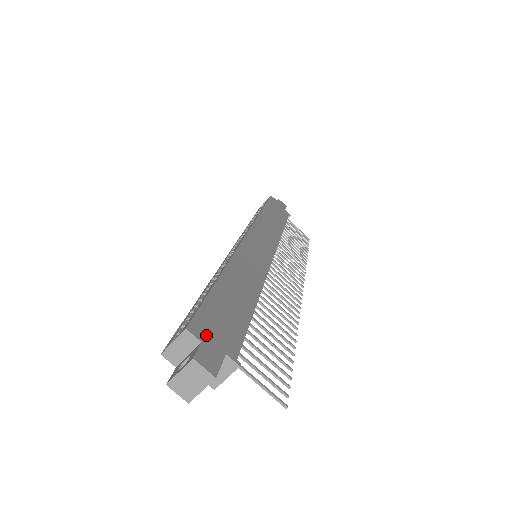
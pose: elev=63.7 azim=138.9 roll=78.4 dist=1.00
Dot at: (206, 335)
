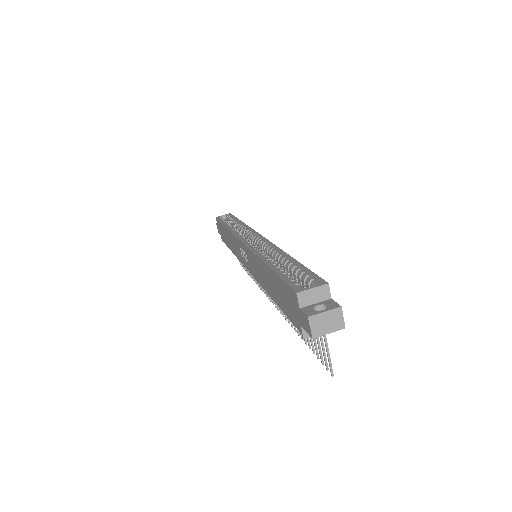
Dot at: occluded
